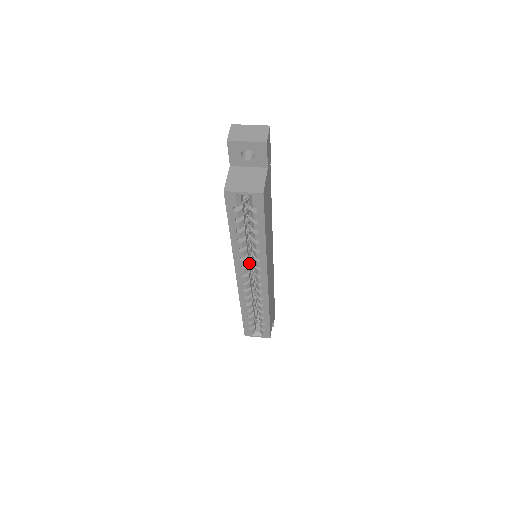
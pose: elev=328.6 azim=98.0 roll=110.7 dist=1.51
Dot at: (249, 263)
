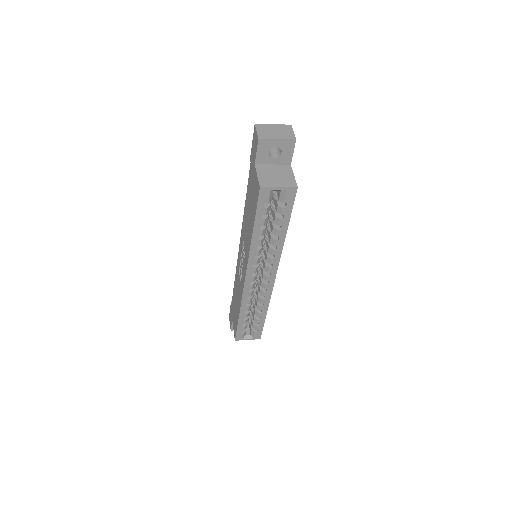
Dot at: occluded
